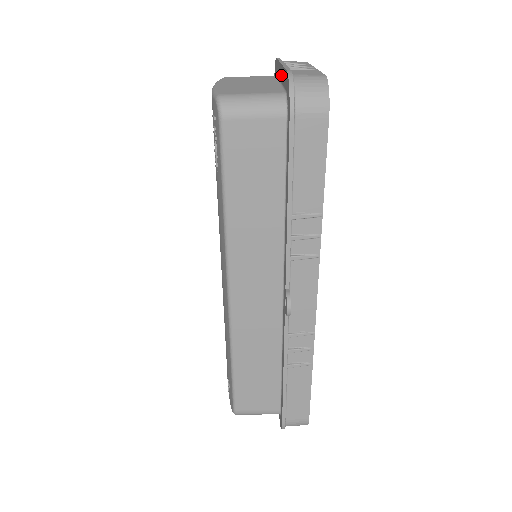
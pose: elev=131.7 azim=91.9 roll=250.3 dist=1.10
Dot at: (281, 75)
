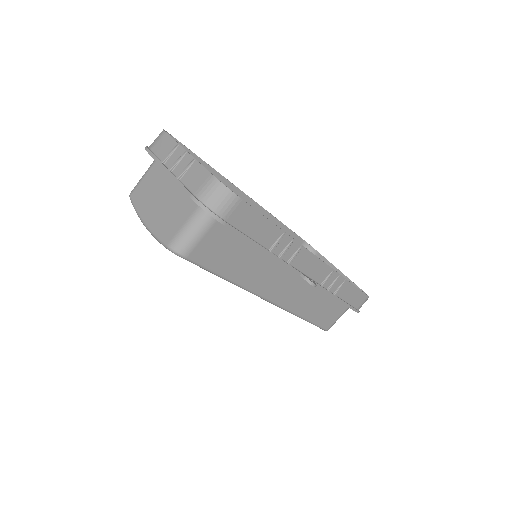
Dot at: occluded
